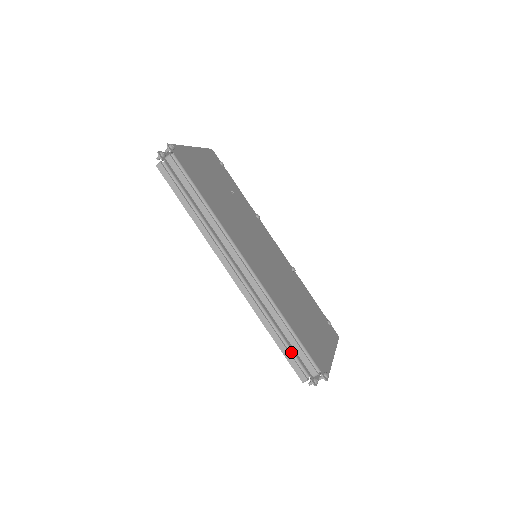
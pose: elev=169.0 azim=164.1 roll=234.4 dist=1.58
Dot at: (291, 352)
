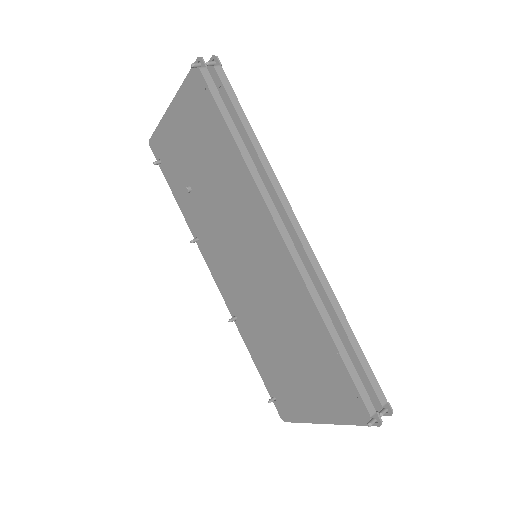
Dot at: (354, 368)
